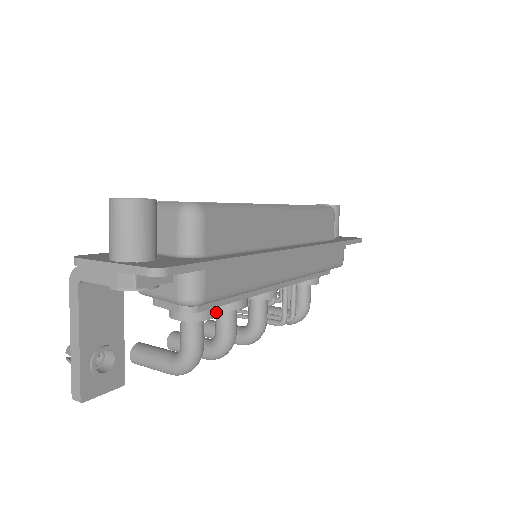
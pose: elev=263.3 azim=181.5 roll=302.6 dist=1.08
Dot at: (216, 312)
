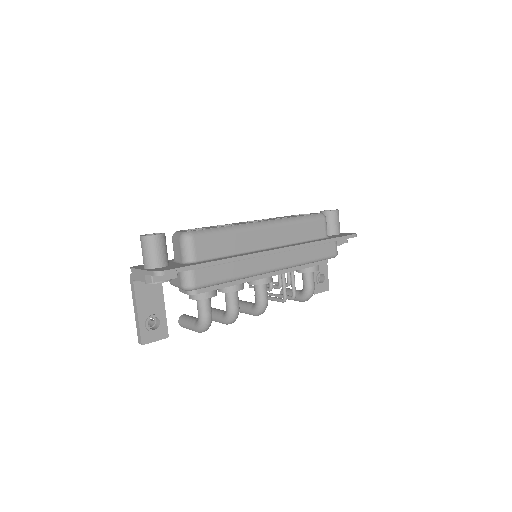
Dot at: occluded
